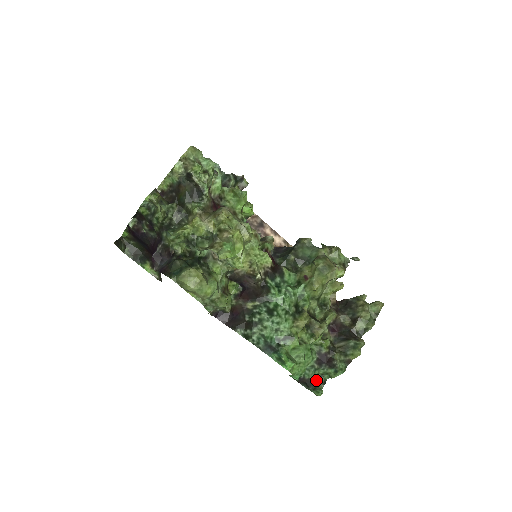
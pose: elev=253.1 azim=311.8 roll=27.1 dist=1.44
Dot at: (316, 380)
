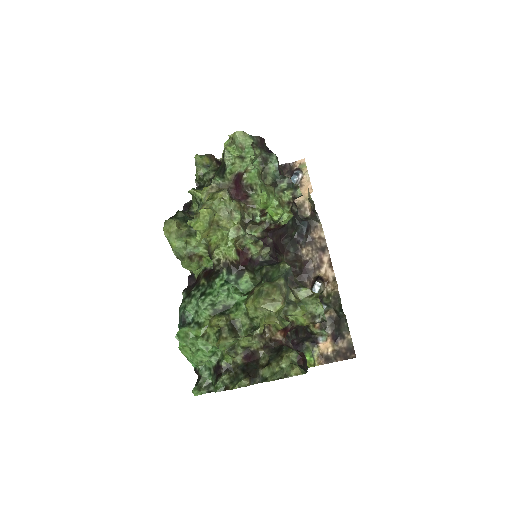
Dot at: (206, 383)
